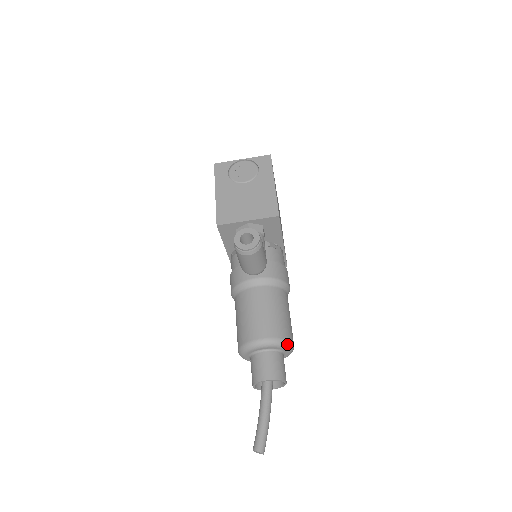
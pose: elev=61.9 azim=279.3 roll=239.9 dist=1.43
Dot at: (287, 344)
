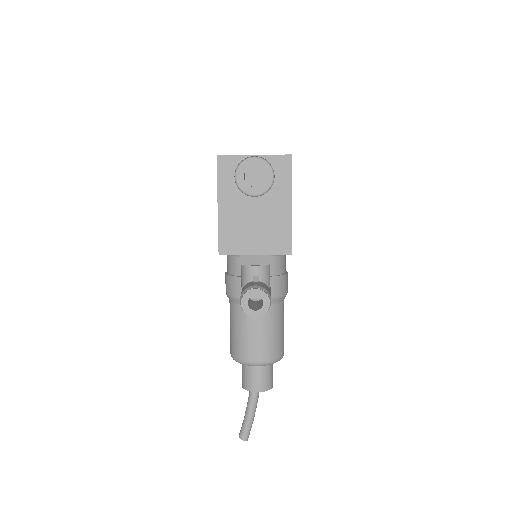
Dot at: (279, 360)
